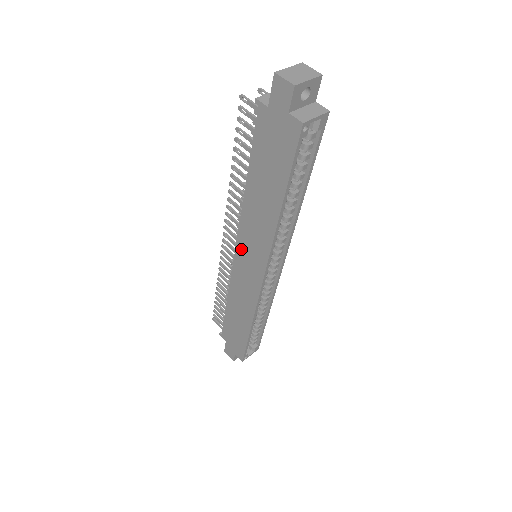
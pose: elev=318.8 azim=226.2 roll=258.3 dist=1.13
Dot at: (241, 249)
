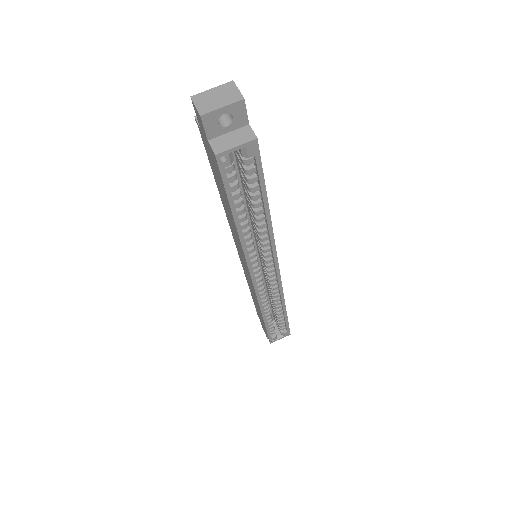
Dot at: (237, 248)
